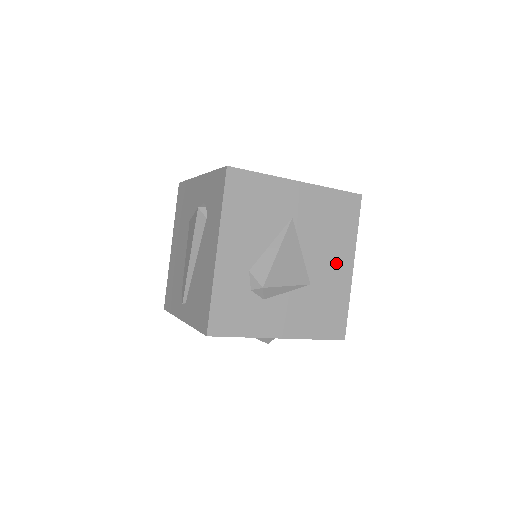
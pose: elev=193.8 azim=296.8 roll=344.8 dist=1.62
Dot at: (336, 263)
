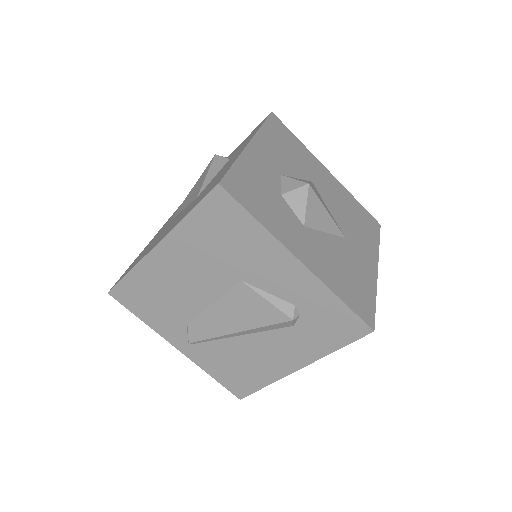
Dot at: occluded
